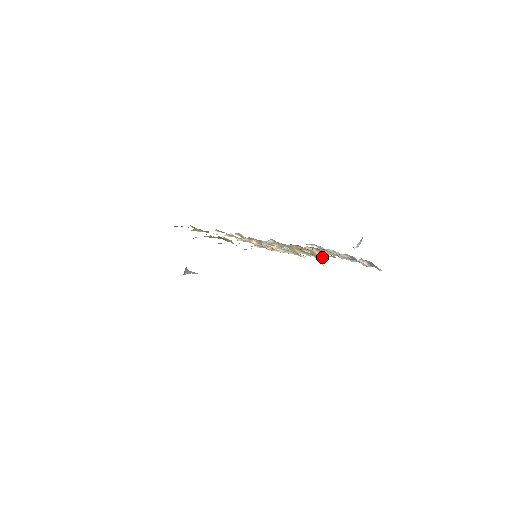
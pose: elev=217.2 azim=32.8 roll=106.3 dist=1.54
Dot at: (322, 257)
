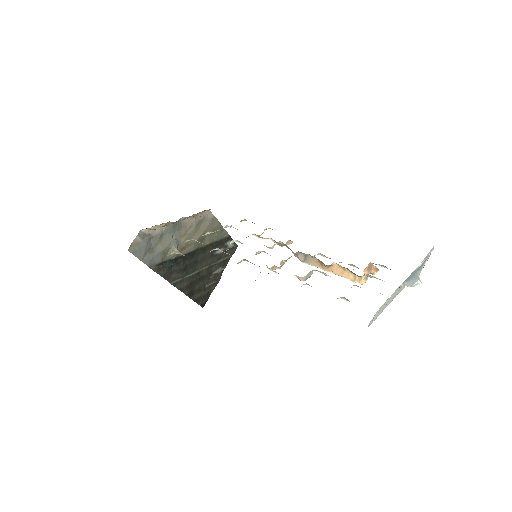
Dot at: (298, 277)
